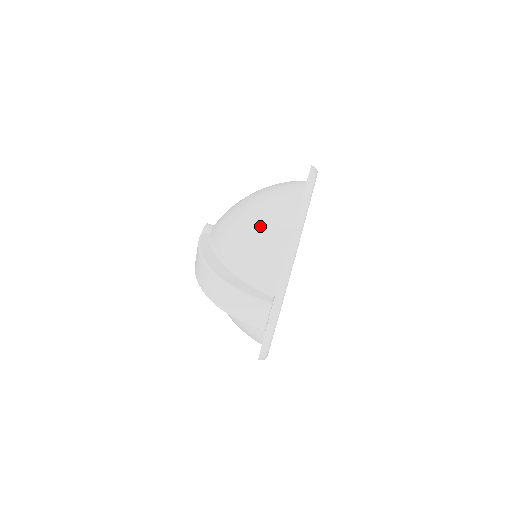
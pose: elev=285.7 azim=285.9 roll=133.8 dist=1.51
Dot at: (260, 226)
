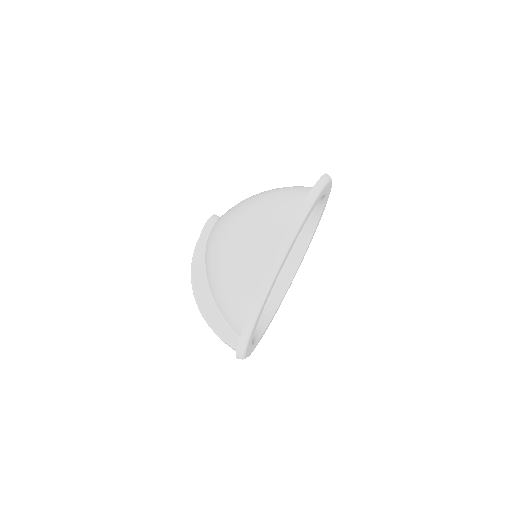
Dot at: (231, 281)
